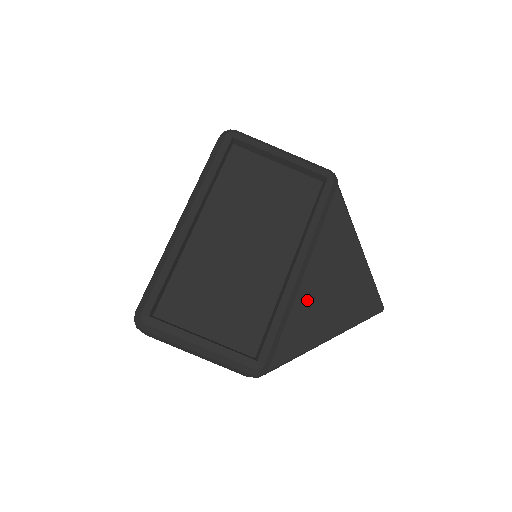
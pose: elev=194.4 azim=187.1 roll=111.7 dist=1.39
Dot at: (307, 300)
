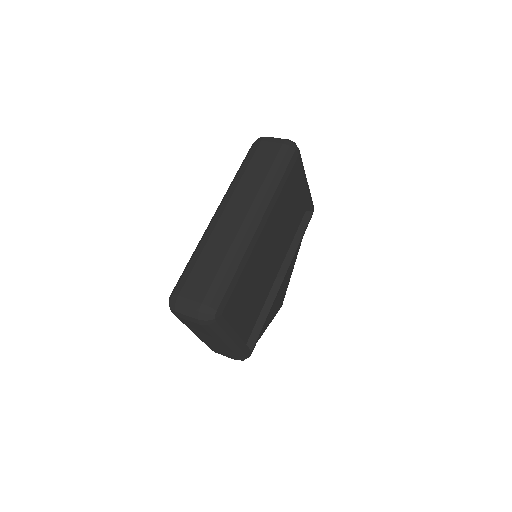
Dot at: occluded
